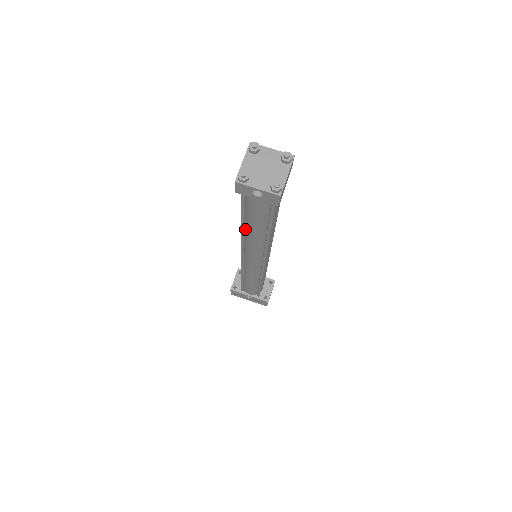
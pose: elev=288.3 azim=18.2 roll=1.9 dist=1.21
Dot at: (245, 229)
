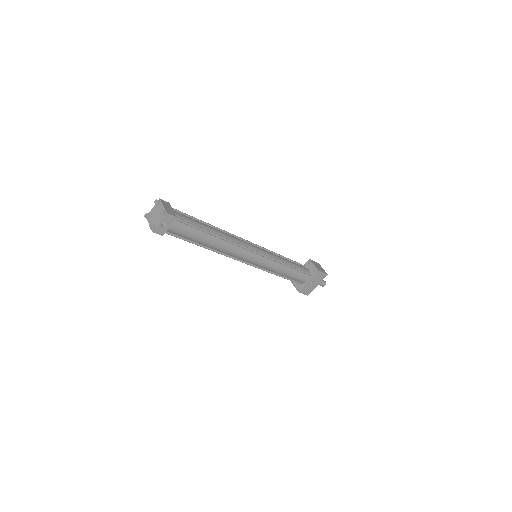
Dot at: (210, 247)
